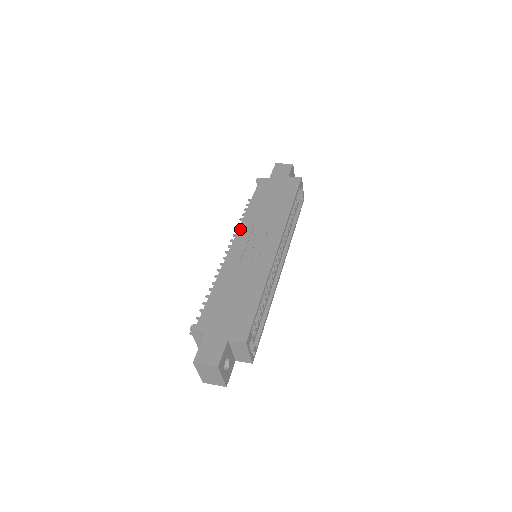
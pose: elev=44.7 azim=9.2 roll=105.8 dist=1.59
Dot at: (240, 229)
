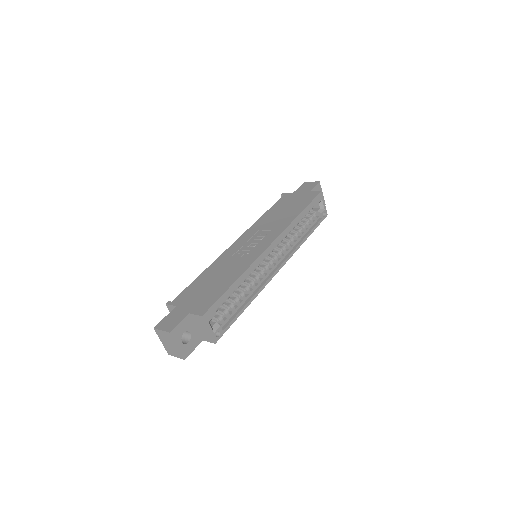
Dot at: (247, 231)
